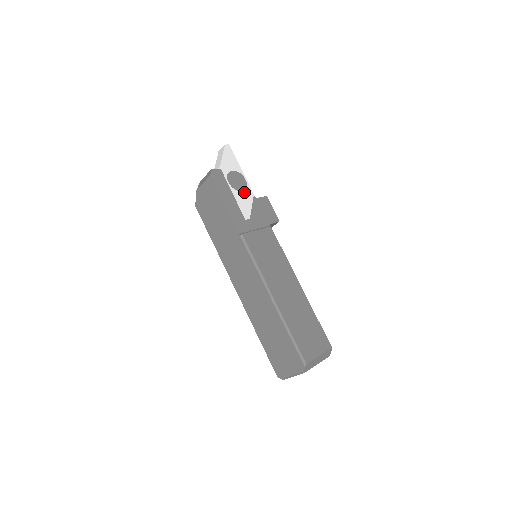
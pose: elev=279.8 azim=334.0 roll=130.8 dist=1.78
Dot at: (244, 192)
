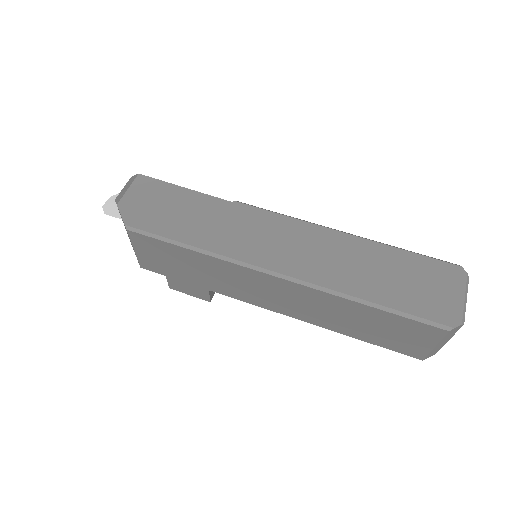
Dot at: occluded
